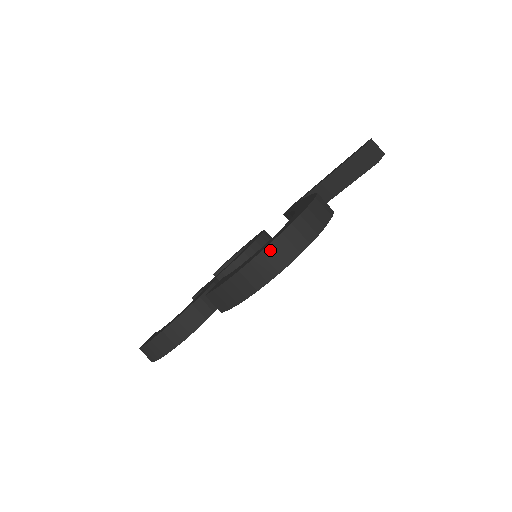
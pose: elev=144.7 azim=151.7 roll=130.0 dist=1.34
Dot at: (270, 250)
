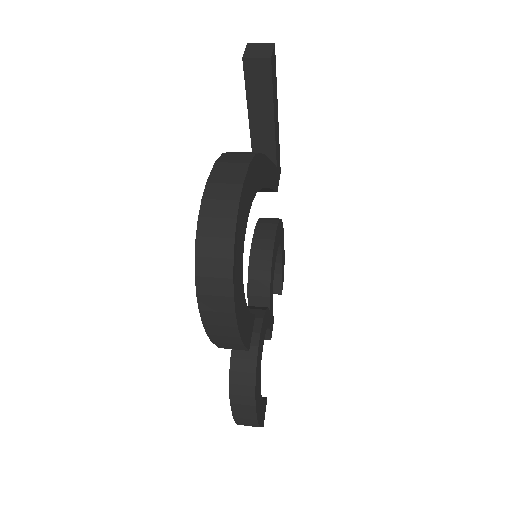
Dot at: (201, 265)
